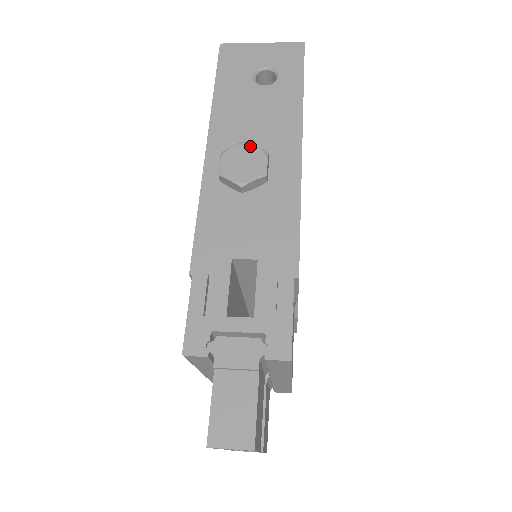
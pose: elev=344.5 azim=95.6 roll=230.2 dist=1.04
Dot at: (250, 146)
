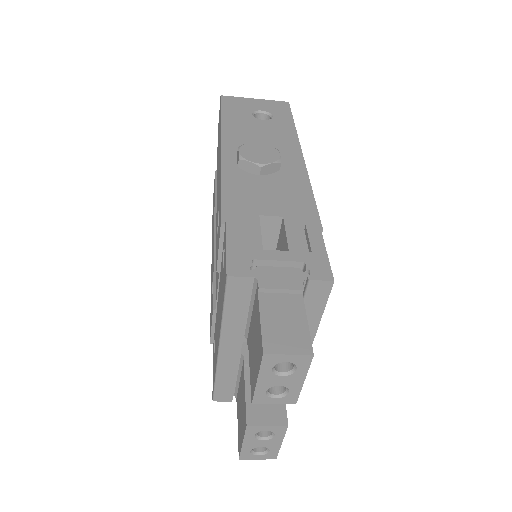
Dot at: (263, 144)
